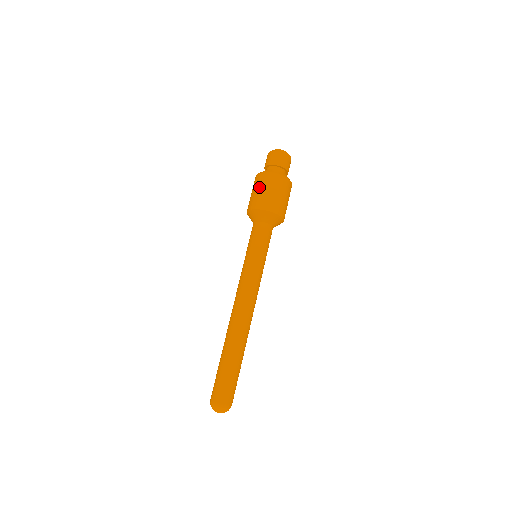
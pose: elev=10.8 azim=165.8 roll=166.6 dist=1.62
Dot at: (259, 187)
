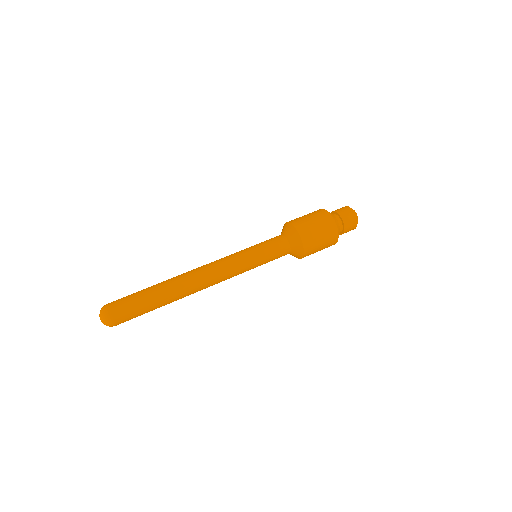
Dot at: occluded
